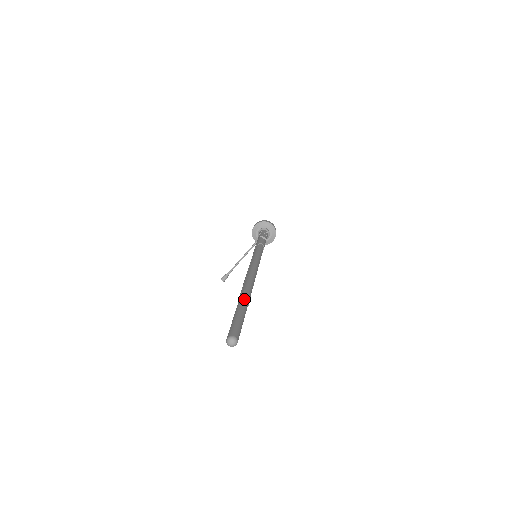
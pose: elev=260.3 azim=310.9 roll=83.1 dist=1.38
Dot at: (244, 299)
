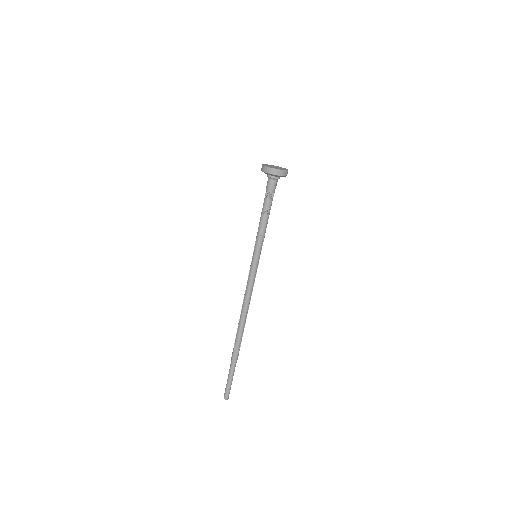
Dot at: (233, 361)
